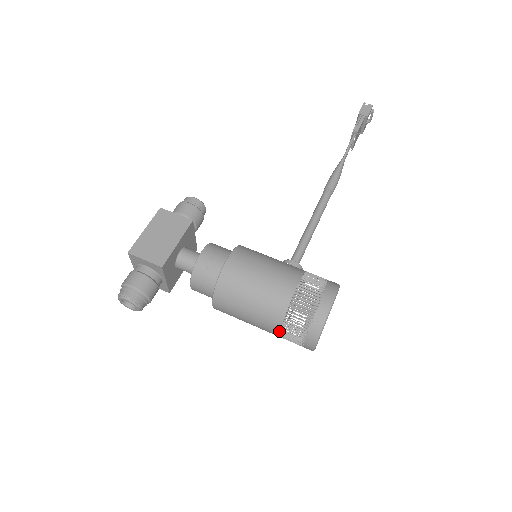
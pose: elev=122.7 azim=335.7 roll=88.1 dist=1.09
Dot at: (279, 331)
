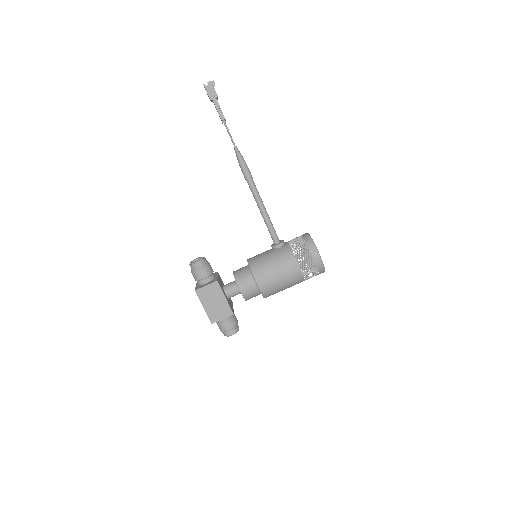
Dot at: occluded
